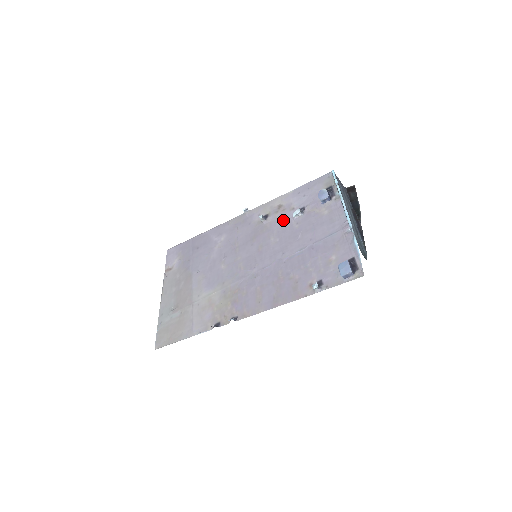
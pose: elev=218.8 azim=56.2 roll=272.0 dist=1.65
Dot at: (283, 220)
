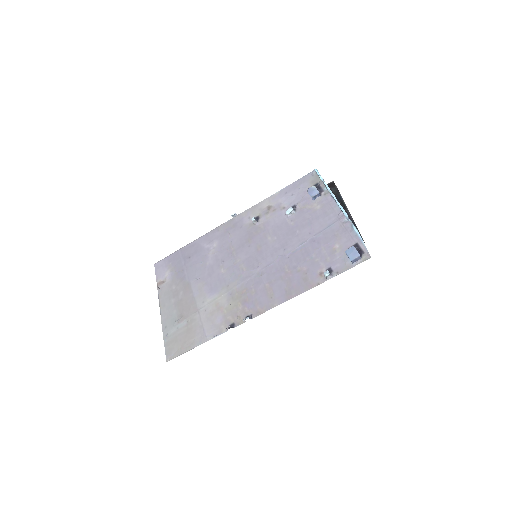
Dot at: (276, 219)
